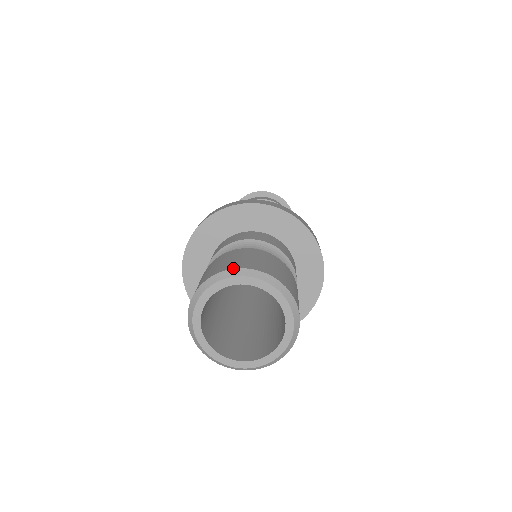
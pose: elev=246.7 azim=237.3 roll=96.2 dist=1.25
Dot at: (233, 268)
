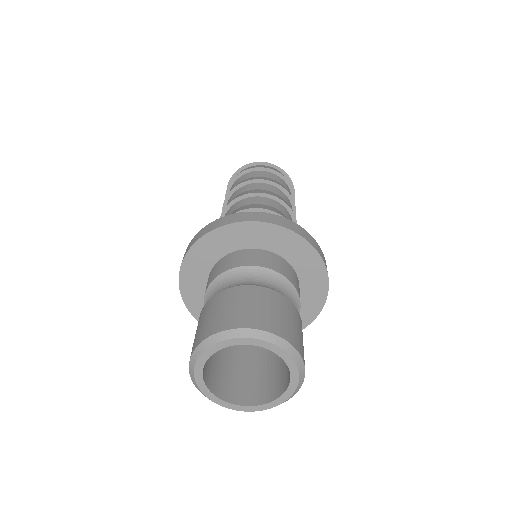
Dot at: (254, 328)
